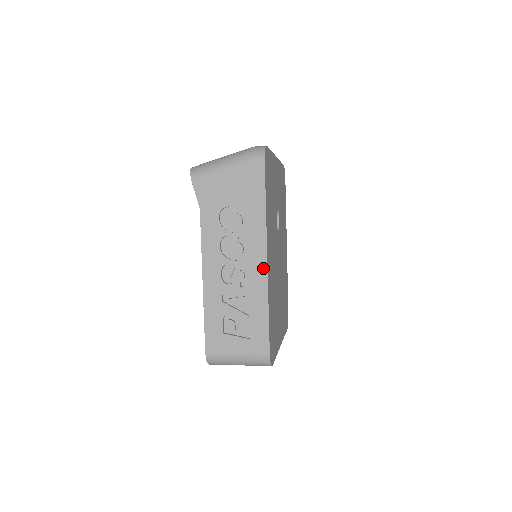
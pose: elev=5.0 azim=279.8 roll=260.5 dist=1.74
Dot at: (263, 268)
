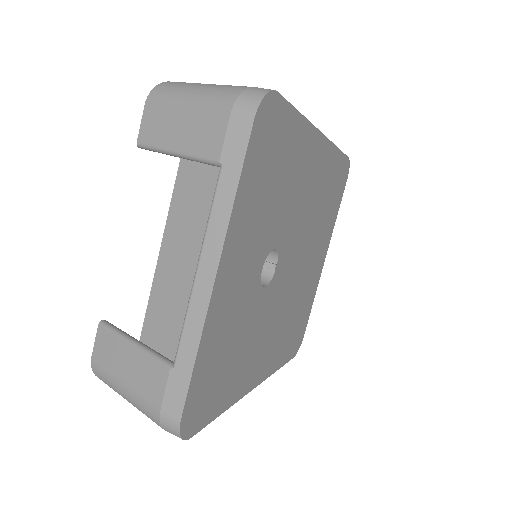
Dot at: occluded
